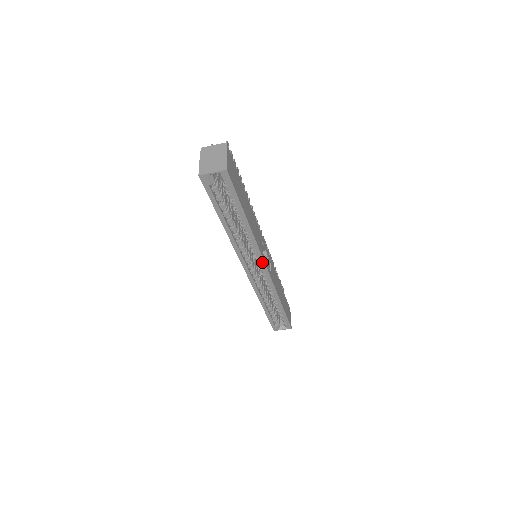
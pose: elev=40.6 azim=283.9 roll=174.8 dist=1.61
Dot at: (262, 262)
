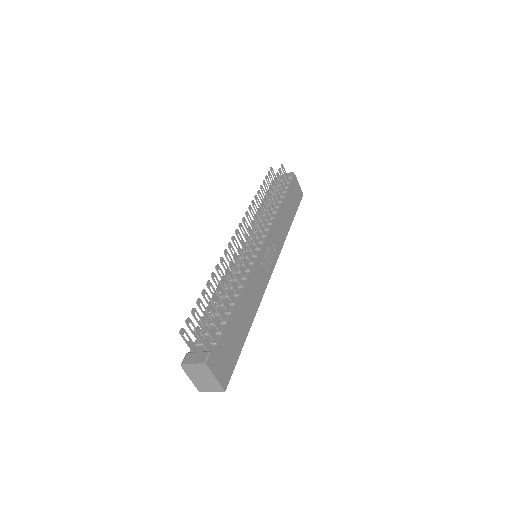
Dot at: (268, 278)
